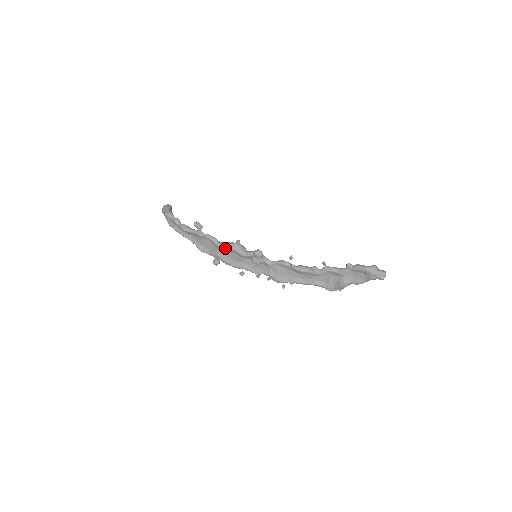
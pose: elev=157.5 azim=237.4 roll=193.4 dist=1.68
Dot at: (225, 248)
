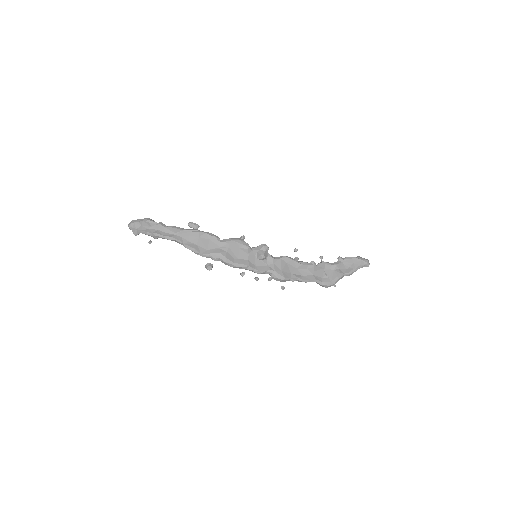
Dot at: (230, 242)
